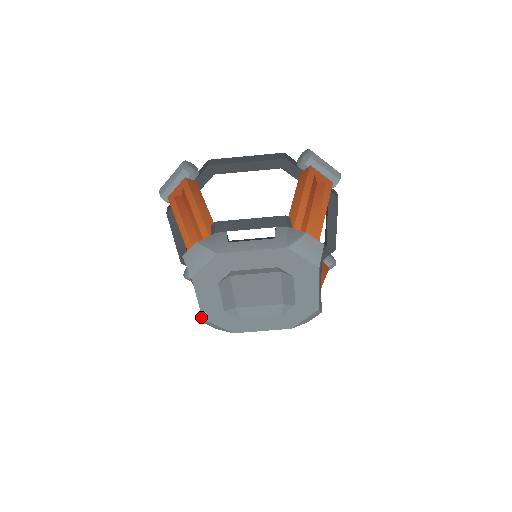
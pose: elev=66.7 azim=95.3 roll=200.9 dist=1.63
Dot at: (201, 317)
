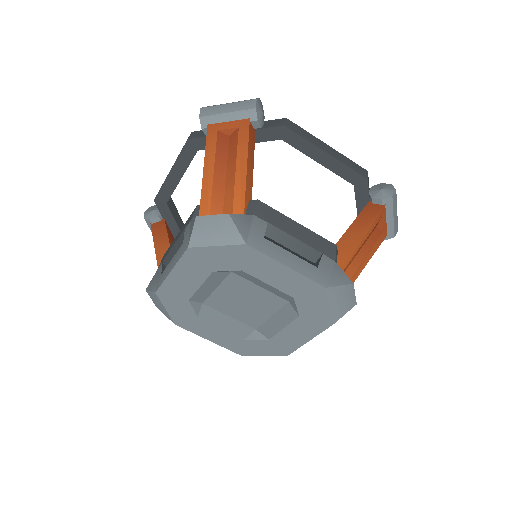
Dot at: occluded
